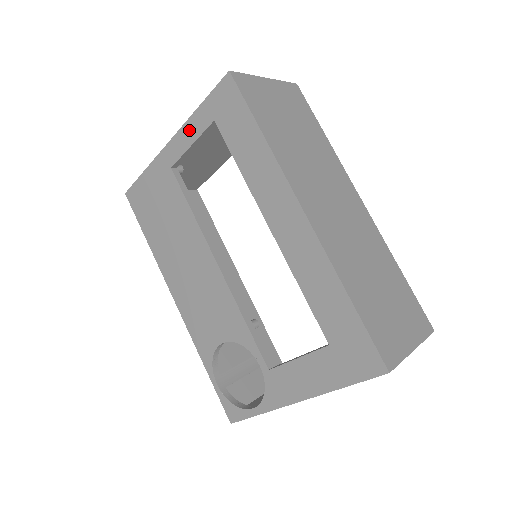
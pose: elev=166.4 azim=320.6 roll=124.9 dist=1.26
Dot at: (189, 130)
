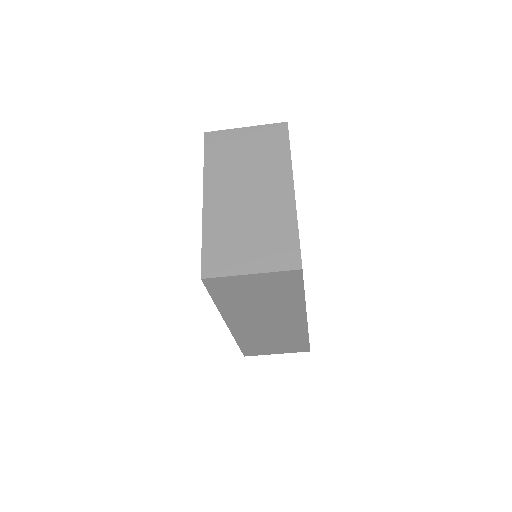
Dot at: occluded
